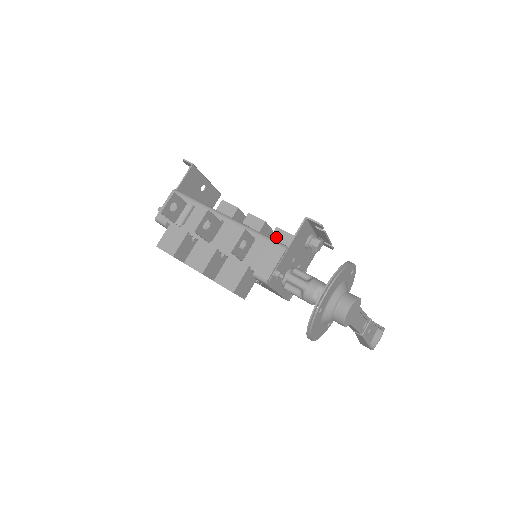
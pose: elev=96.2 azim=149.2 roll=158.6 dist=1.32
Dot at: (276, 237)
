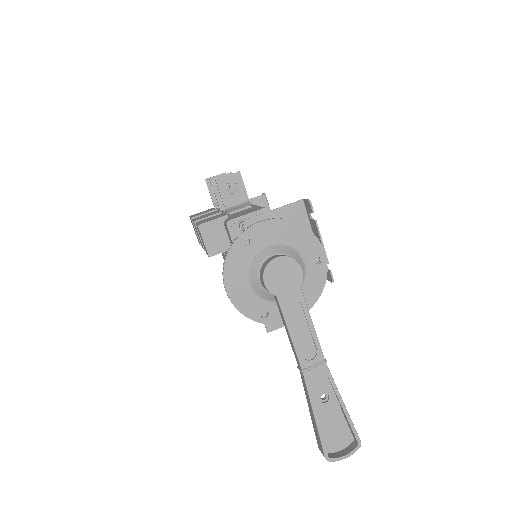
Dot at: occluded
